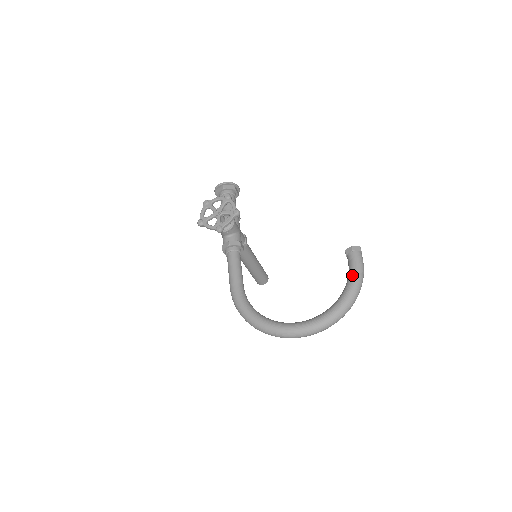
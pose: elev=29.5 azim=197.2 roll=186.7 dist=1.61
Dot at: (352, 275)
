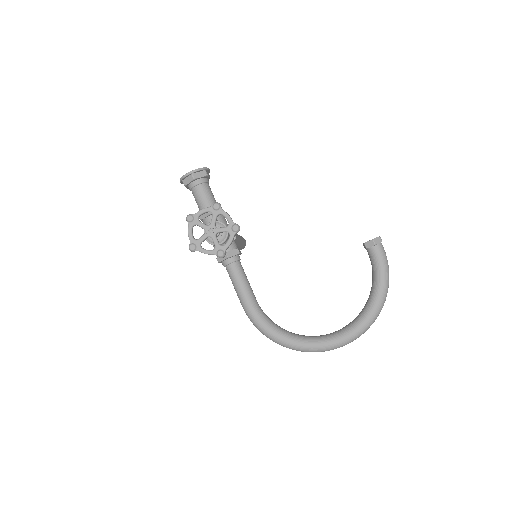
Dot at: (379, 274)
